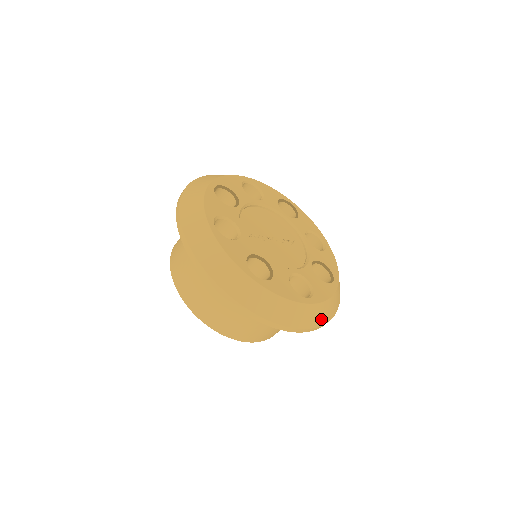
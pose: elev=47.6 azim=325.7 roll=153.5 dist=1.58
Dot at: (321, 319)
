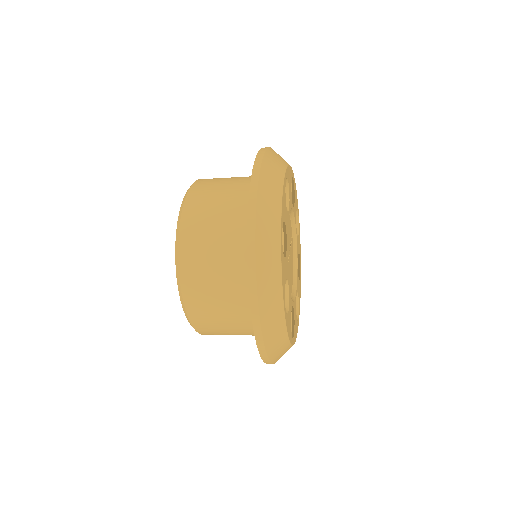
Dot at: occluded
